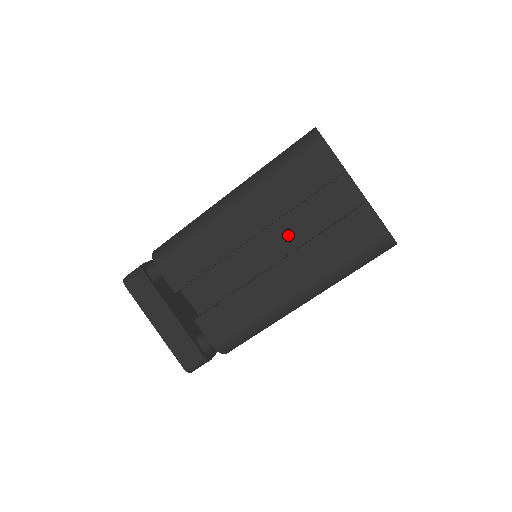
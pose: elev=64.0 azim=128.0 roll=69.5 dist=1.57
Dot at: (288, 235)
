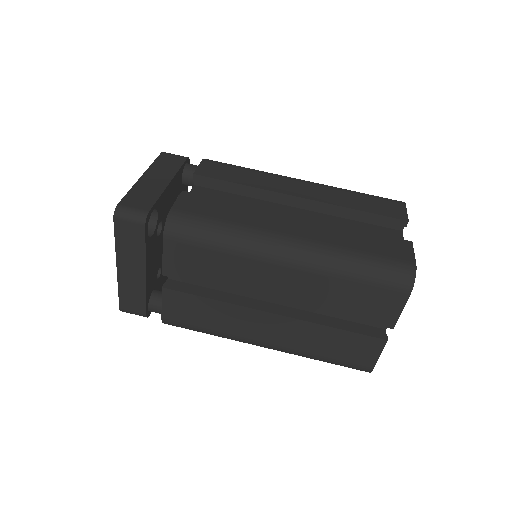
Dot at: occluded
